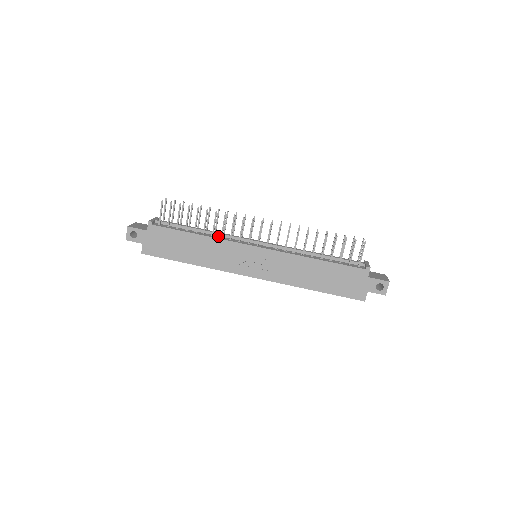
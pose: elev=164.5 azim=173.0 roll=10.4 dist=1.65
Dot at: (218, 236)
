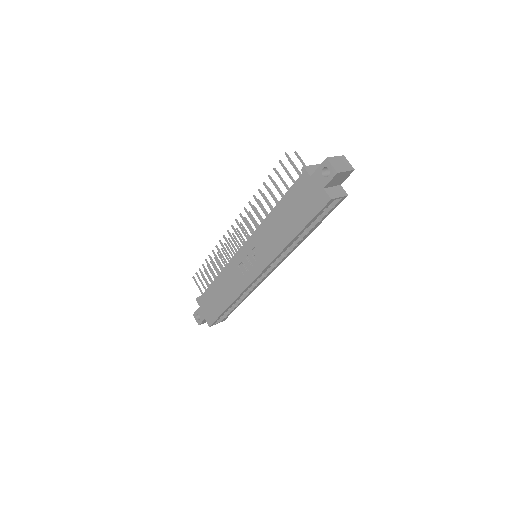
Dot at: occluded
